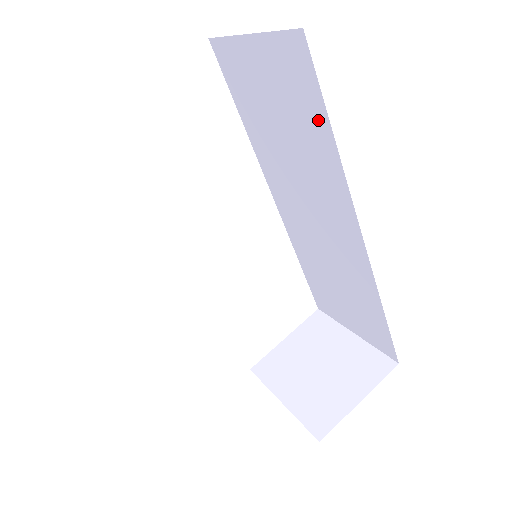
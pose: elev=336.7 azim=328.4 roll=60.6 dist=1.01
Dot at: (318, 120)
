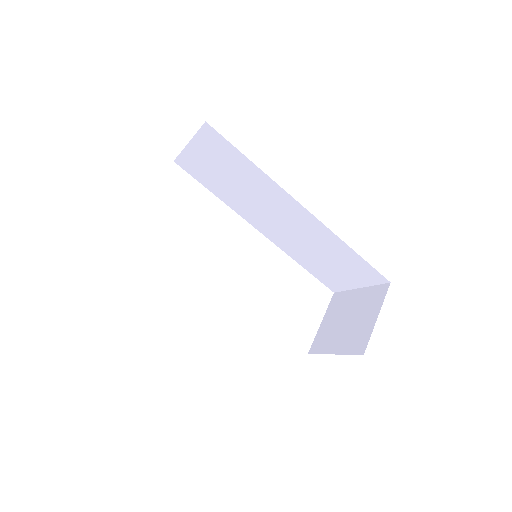
Dot at: (240, 159)
